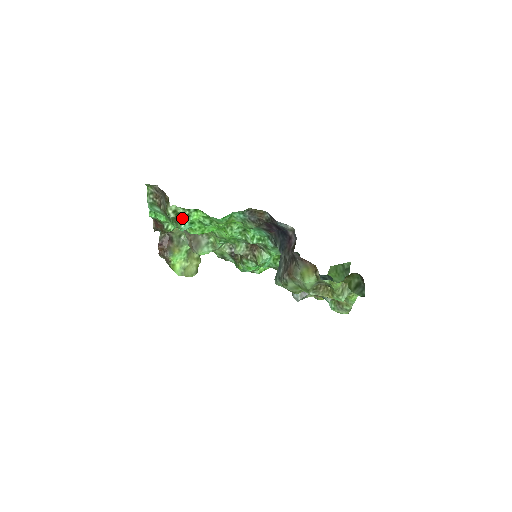
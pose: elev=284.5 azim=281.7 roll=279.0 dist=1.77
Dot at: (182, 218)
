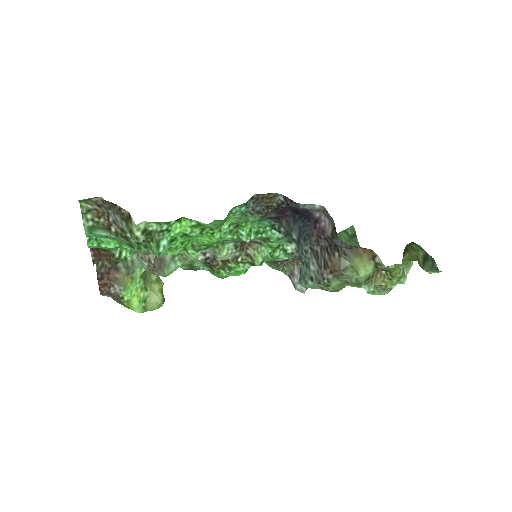
Dot at: (157, 238)
